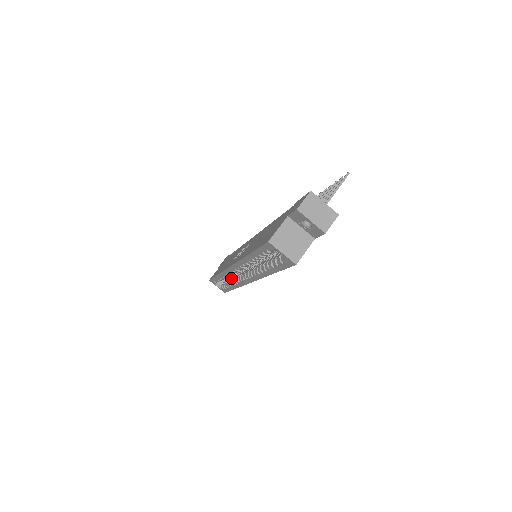
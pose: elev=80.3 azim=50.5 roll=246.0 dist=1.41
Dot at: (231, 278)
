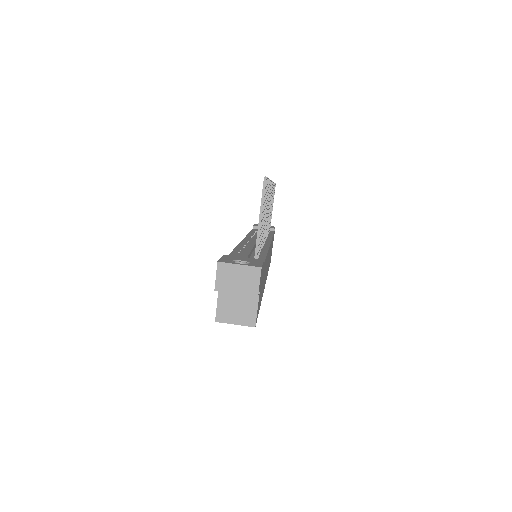
Dot at: occluded
